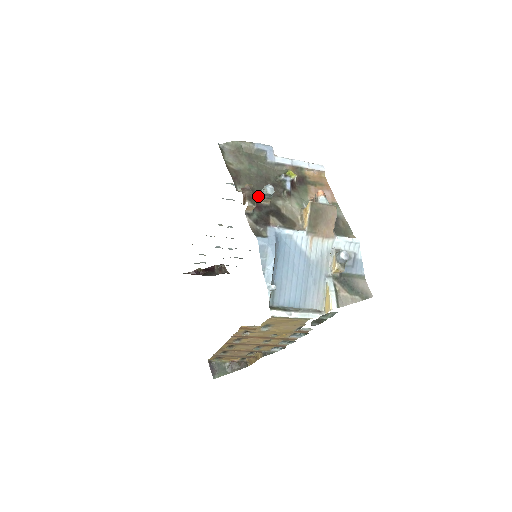
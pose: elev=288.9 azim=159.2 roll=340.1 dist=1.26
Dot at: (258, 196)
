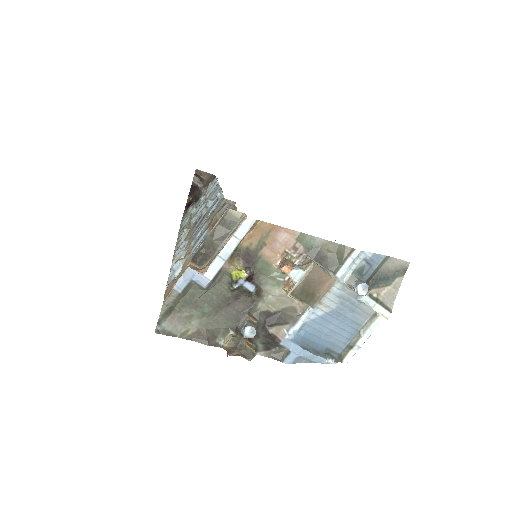
Dot at: (245, 339)
